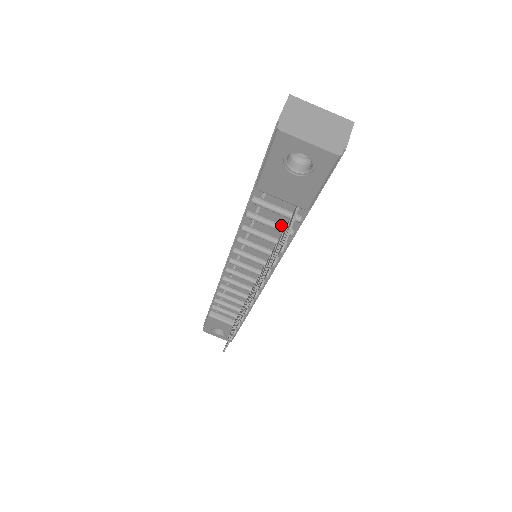
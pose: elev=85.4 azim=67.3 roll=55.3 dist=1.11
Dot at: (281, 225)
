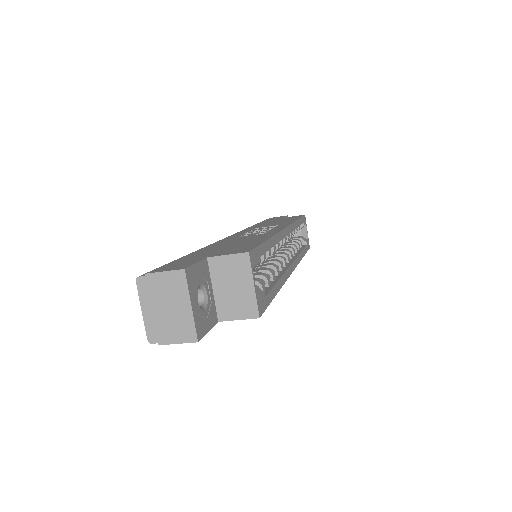
Dot at: occluded
